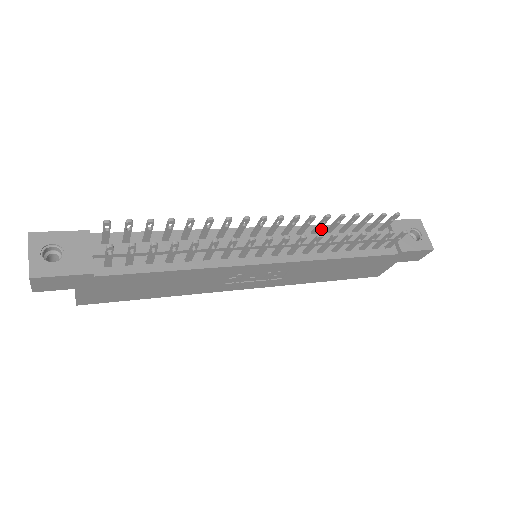
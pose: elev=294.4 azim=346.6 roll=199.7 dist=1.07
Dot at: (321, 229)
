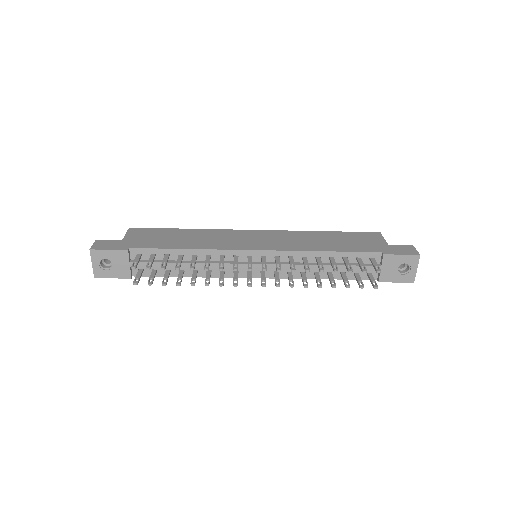
Dot at: (313, 255)
